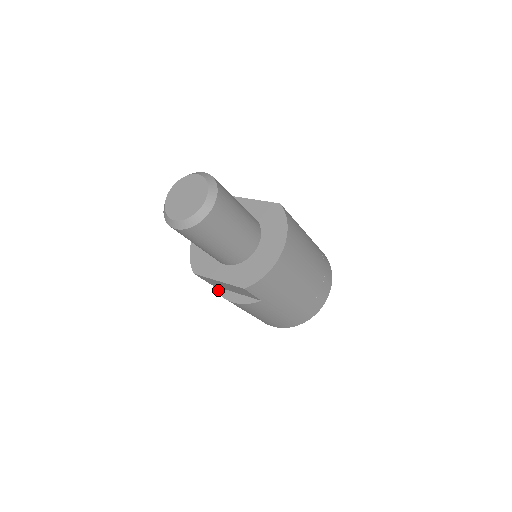
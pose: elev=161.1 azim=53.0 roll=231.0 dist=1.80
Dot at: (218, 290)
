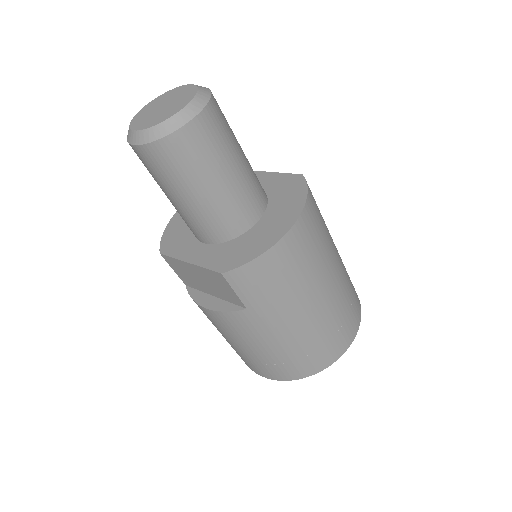
Dot at: (191, 291)
